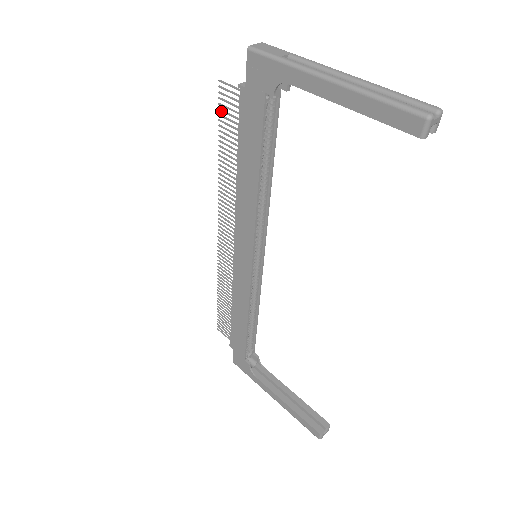
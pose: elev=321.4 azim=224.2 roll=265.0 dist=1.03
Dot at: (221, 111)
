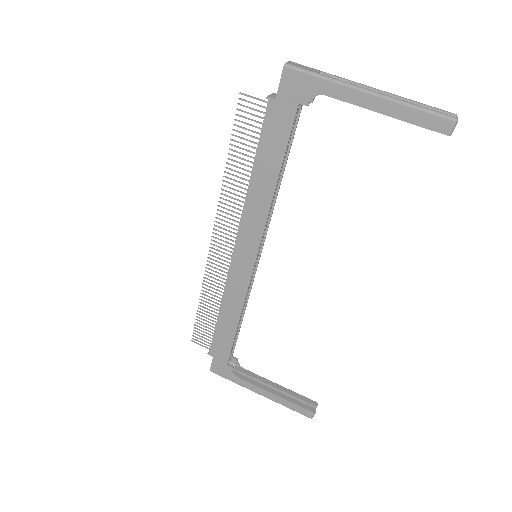
Dot at: (238, 121)
